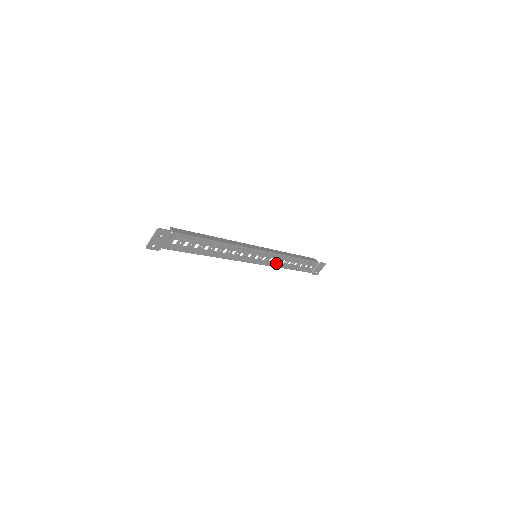
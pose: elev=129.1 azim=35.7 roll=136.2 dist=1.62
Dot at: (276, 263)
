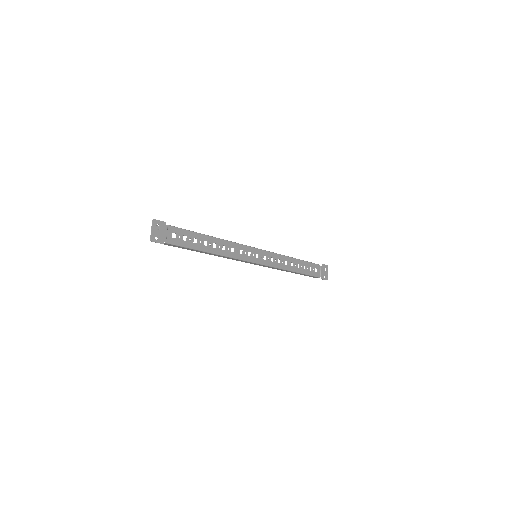
Dot at: (279, 264)
